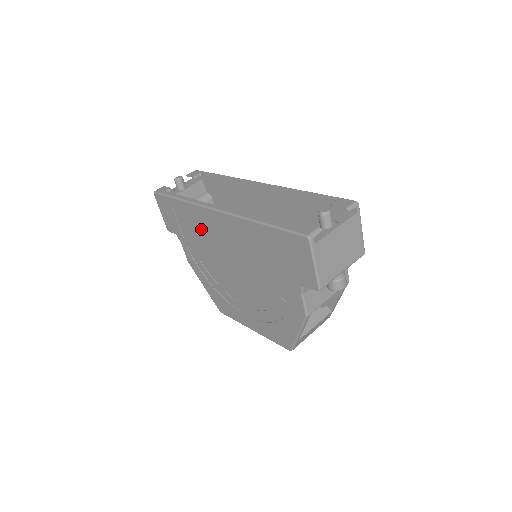
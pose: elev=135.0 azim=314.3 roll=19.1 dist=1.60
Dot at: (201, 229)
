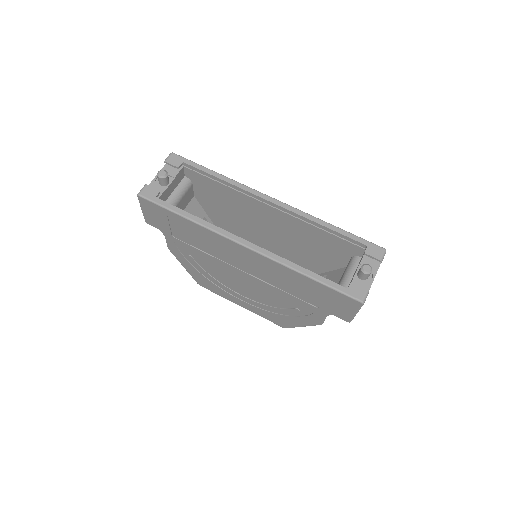
Dot at: (209, 244)
